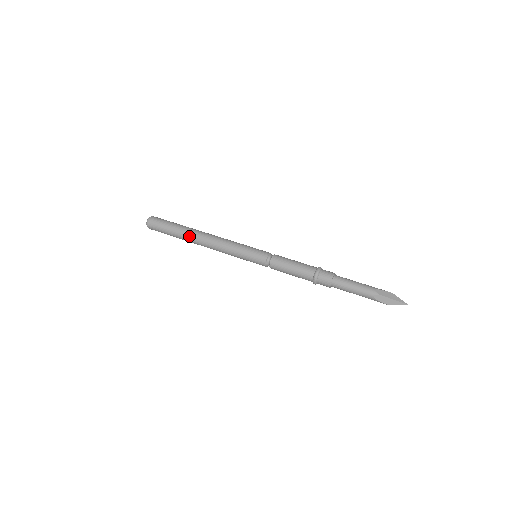
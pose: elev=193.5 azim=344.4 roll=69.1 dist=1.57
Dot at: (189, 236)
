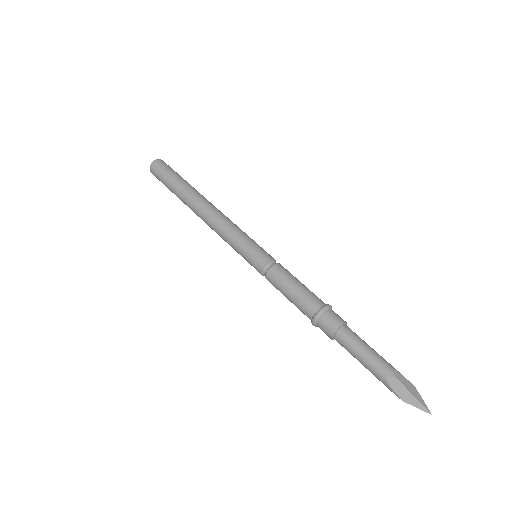
Dot at: (190, 196)
